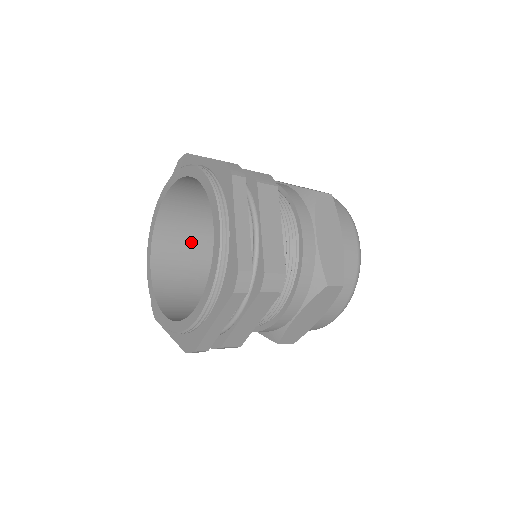
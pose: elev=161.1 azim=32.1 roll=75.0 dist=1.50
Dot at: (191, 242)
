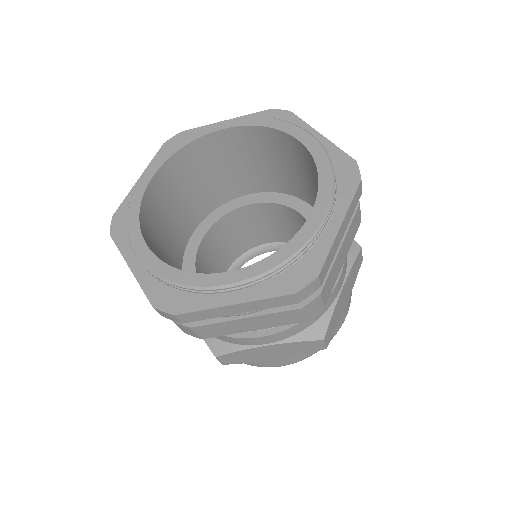
Dot at: (197, 188)
